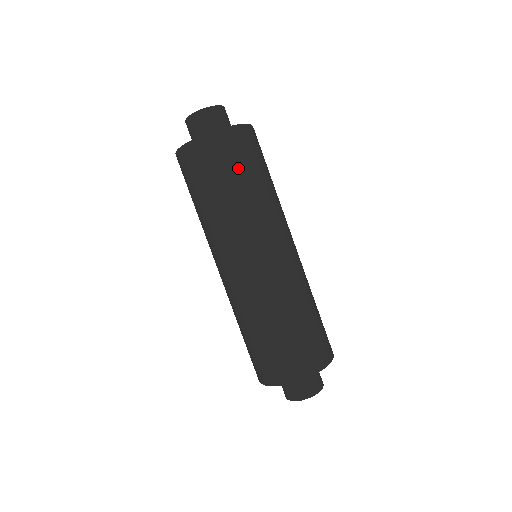
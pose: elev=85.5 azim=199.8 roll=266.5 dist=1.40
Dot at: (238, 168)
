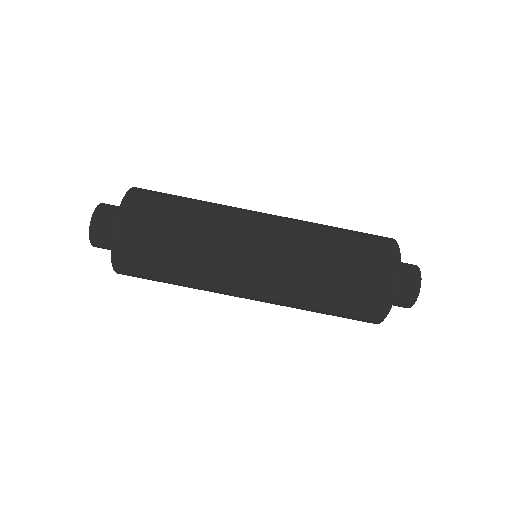
Dot at: (160, 228)
